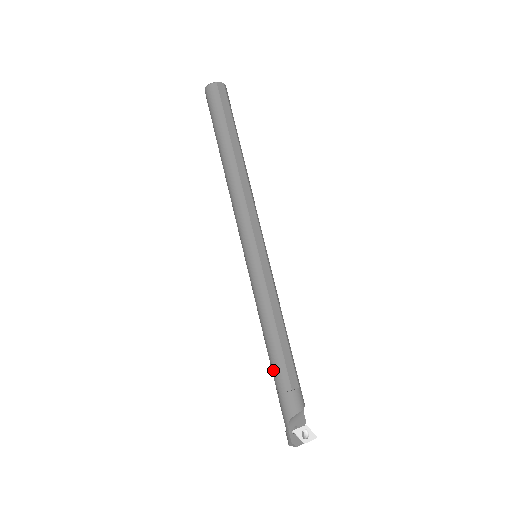
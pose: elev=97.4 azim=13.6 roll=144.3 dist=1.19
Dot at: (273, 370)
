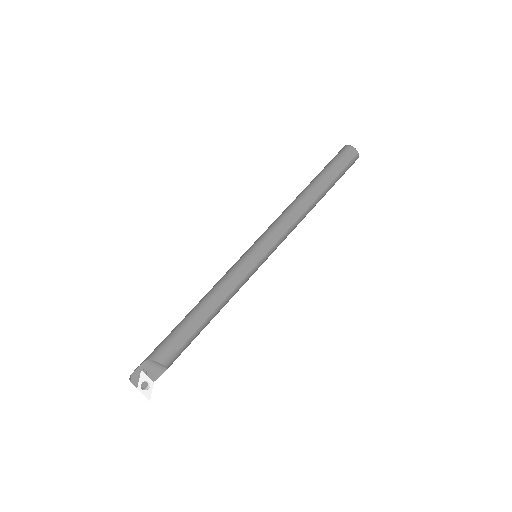
Dot at: (179, 323)
